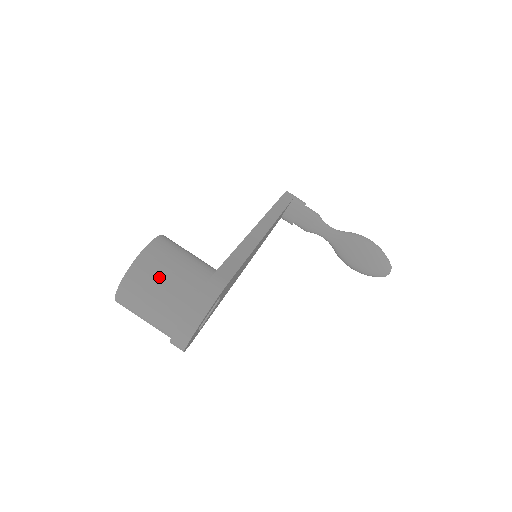
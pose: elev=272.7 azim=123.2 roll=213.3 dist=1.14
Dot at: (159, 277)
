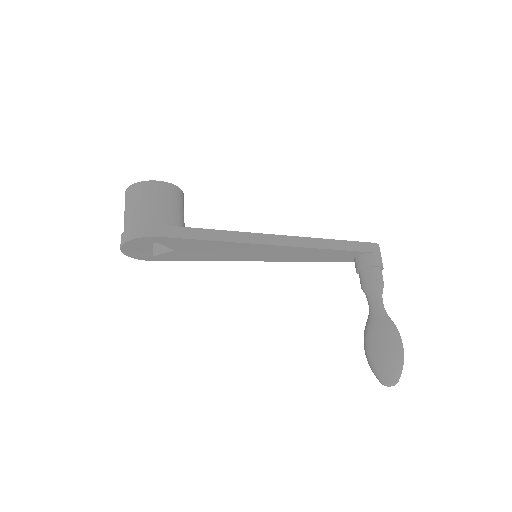
Dot at: (134, 202)
